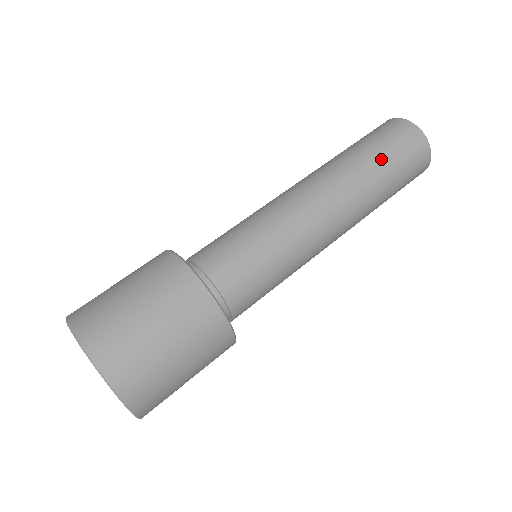
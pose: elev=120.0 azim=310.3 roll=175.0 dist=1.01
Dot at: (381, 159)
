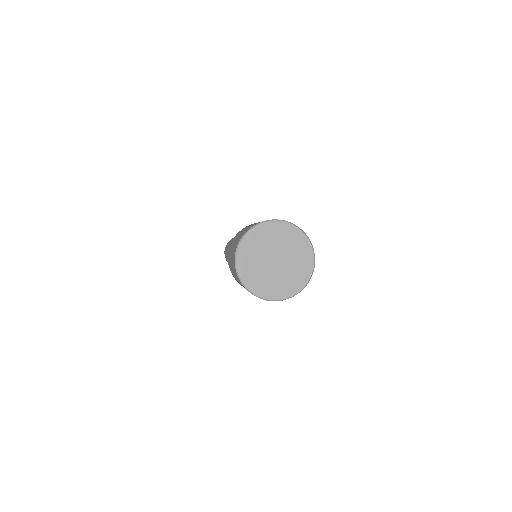
Dot at: occluded
